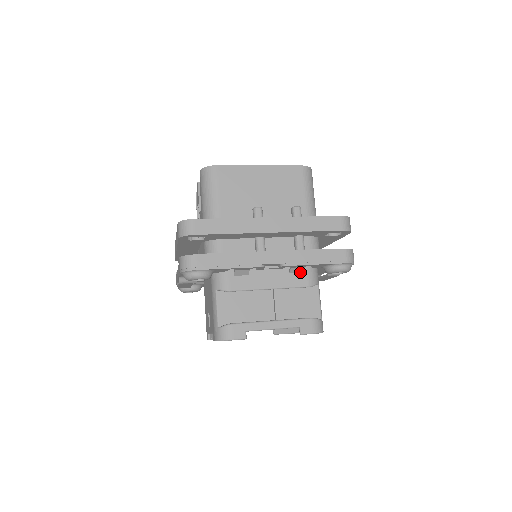
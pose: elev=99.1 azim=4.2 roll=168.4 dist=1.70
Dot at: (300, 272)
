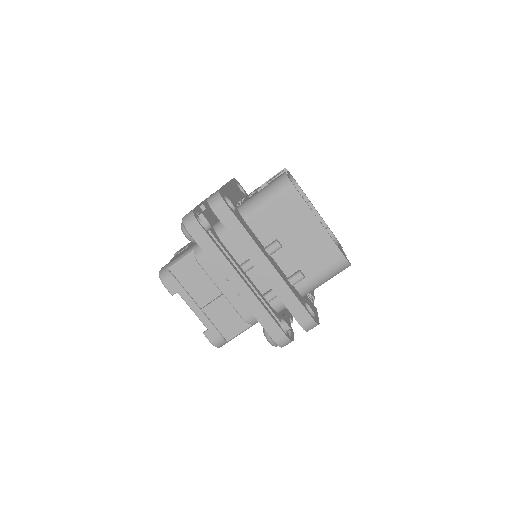
Dot at: occluded
